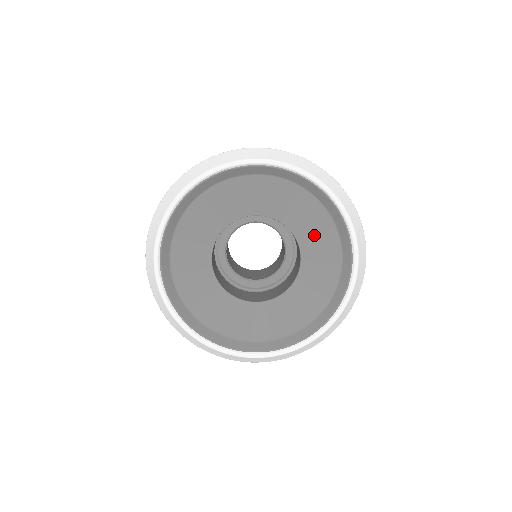
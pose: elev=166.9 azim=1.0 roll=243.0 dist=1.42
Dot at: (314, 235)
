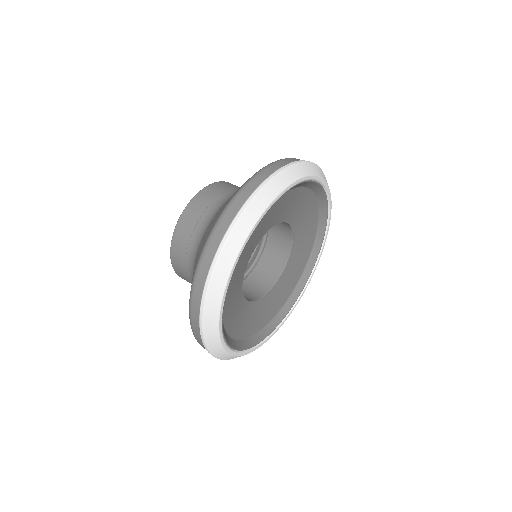
Dot at: (300, 211)
